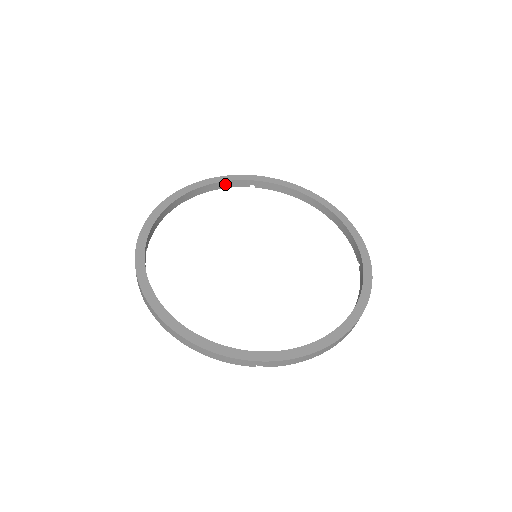
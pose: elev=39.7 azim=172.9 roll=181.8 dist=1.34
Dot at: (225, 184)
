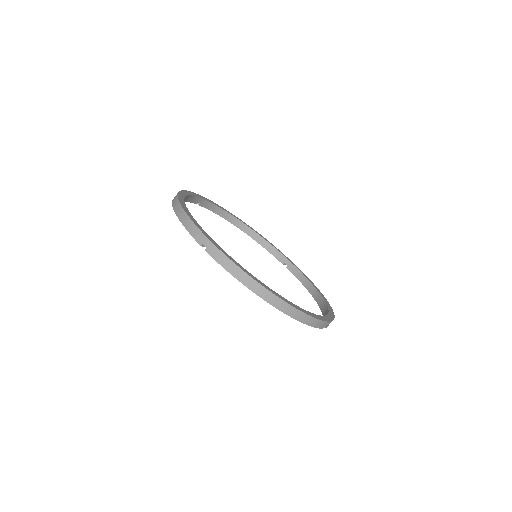
Dot at: (189, 198)
